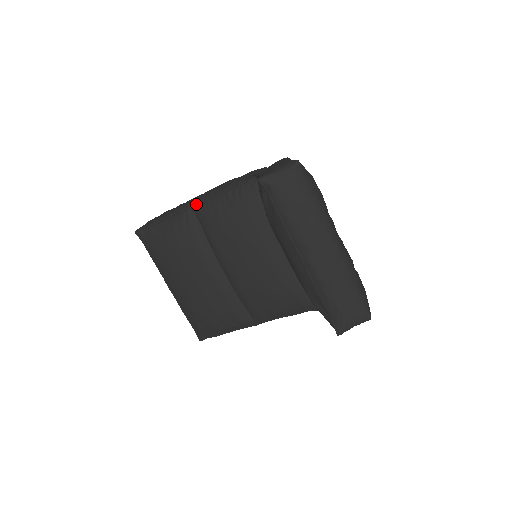
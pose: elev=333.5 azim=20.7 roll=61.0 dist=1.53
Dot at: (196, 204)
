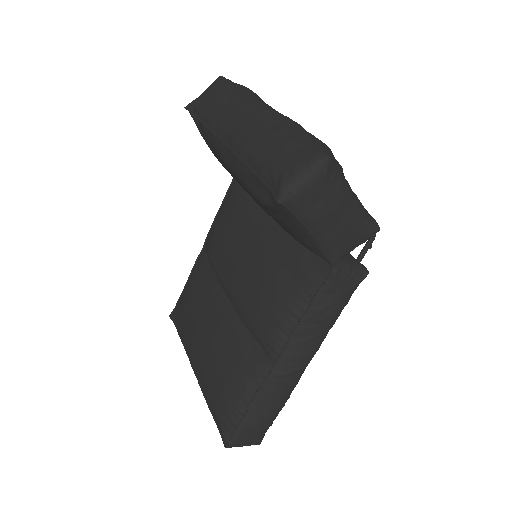
Dot at: (205, 240)
